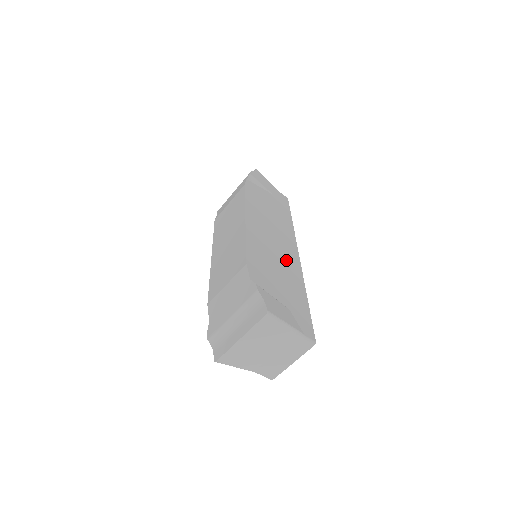
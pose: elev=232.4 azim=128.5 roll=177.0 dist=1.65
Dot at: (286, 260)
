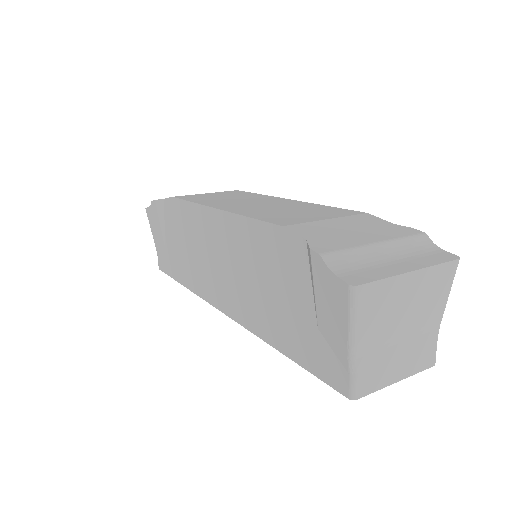
Dot at: occluded
